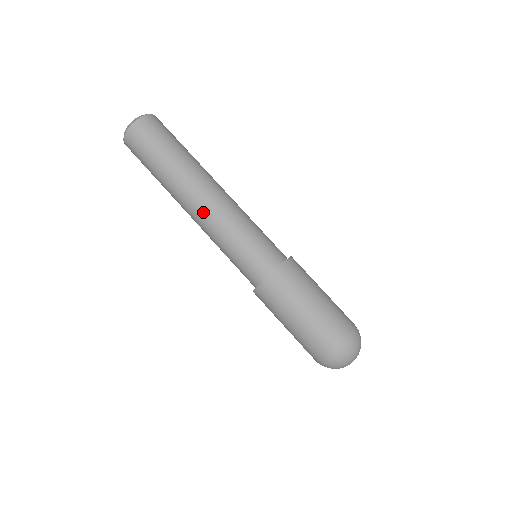
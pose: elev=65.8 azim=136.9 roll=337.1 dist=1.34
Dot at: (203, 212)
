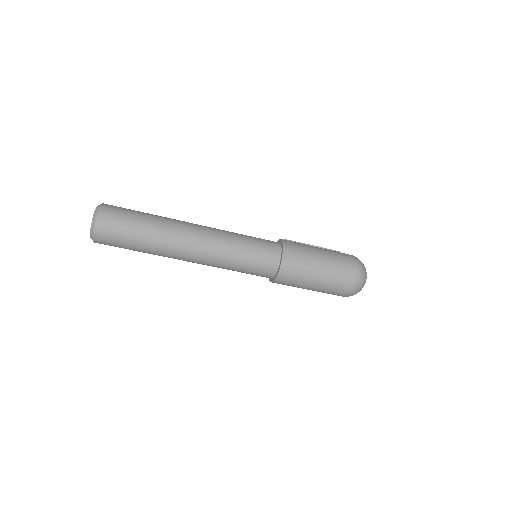
Dot at: (200, 259)
